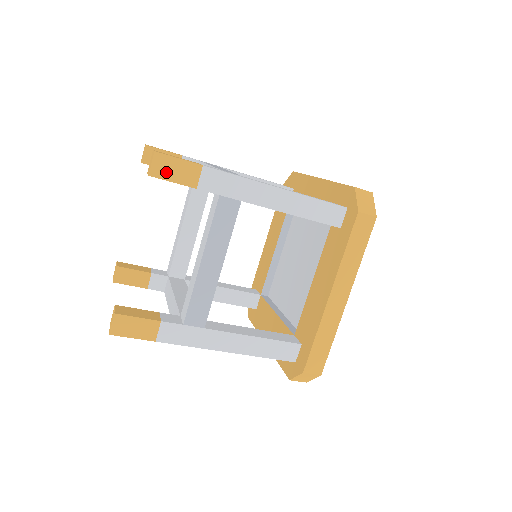
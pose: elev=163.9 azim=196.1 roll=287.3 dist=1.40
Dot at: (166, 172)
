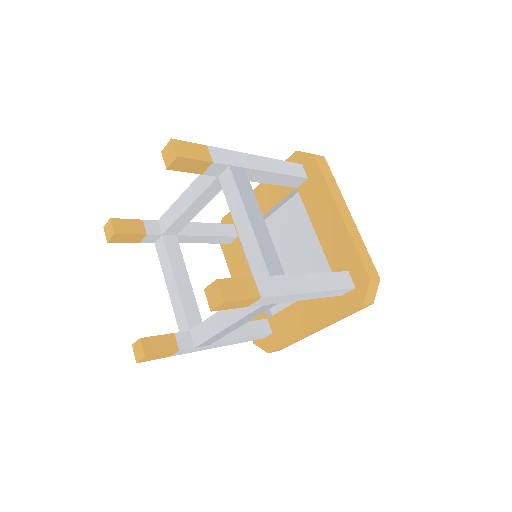
Dot at: (227, 307)
